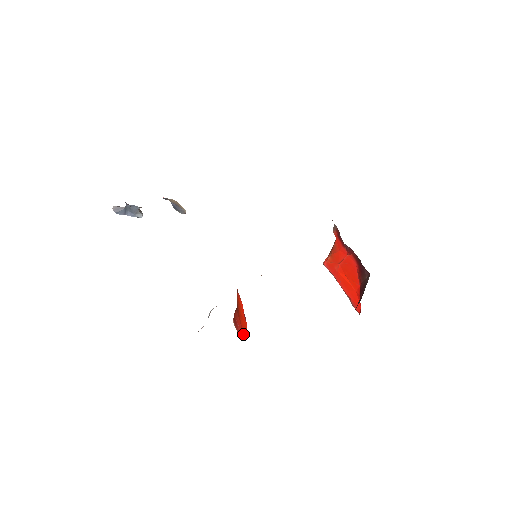
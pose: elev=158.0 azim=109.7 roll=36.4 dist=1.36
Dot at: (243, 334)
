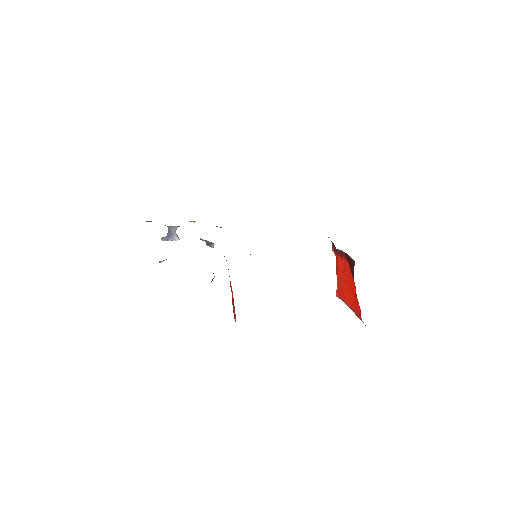
Dot at: occluded
